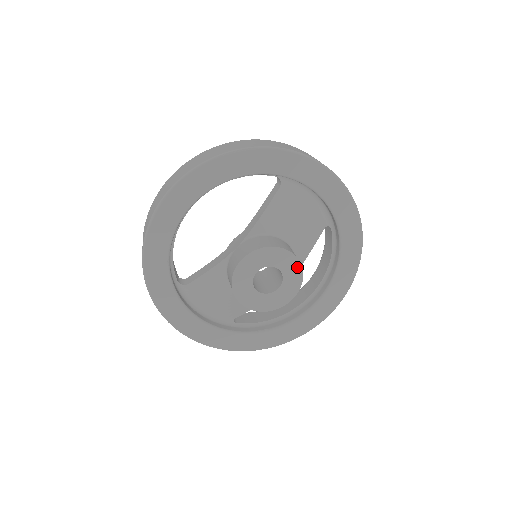
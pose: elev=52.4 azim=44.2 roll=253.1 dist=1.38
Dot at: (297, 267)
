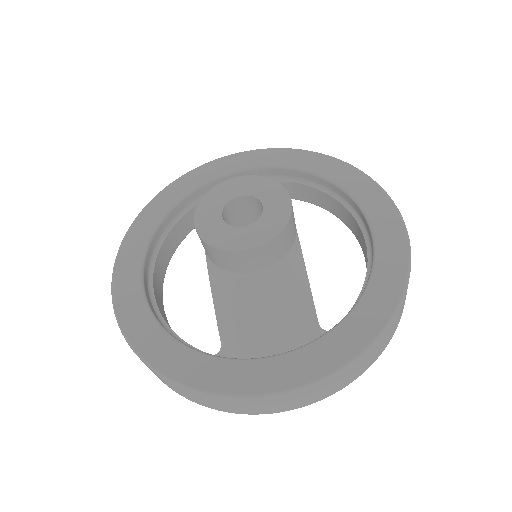
Dot at: (254, 180)
